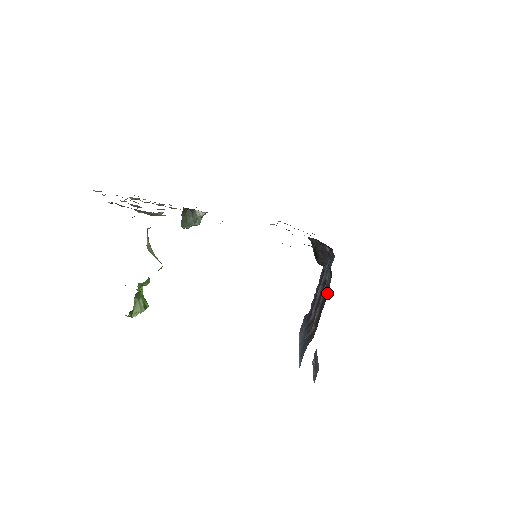
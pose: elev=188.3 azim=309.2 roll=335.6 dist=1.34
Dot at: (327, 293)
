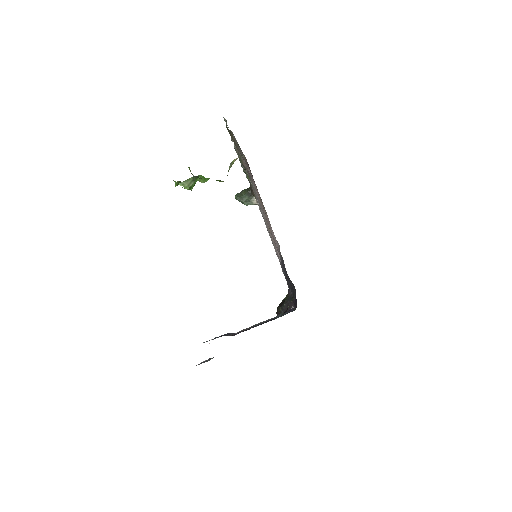
Dot at: occluded
